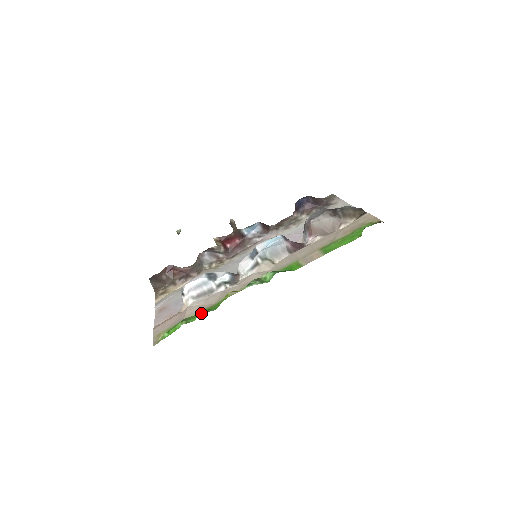
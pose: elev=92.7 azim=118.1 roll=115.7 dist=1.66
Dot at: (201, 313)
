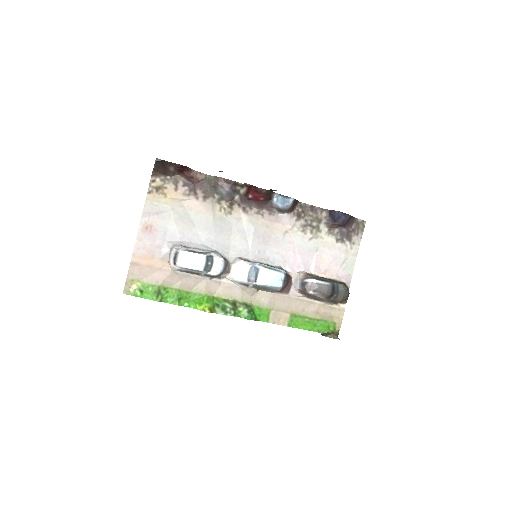
Dot at: (176, 301)
